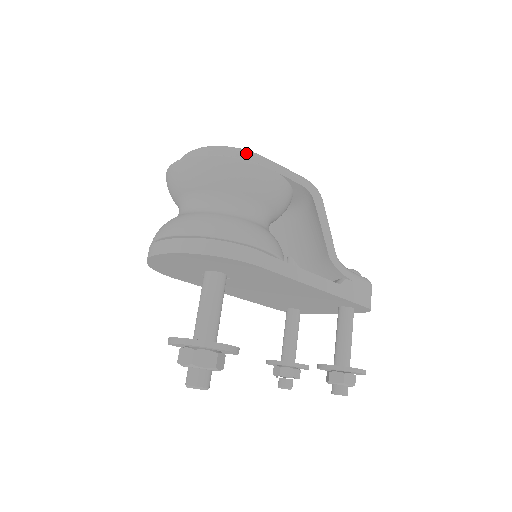
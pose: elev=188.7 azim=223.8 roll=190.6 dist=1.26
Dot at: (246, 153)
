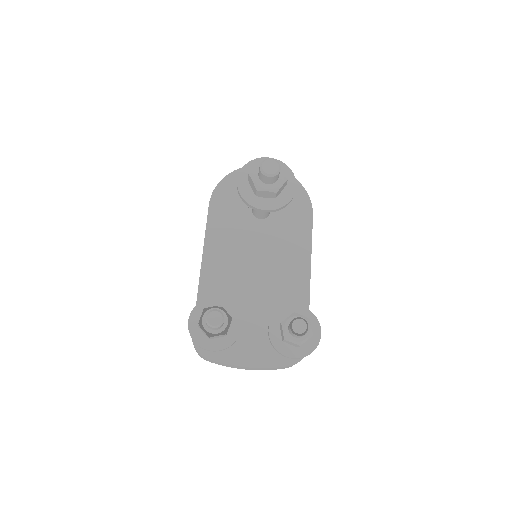
Dot at: occluded
